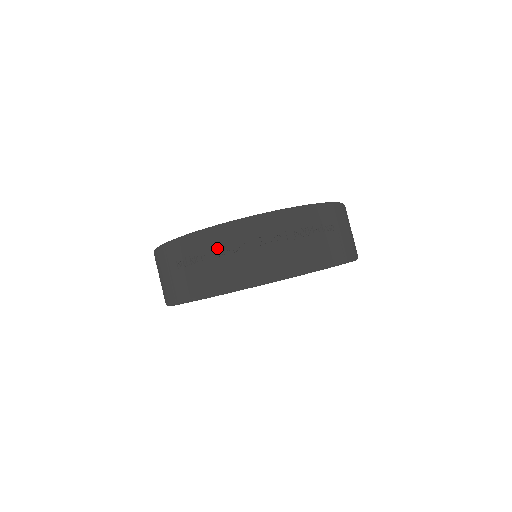
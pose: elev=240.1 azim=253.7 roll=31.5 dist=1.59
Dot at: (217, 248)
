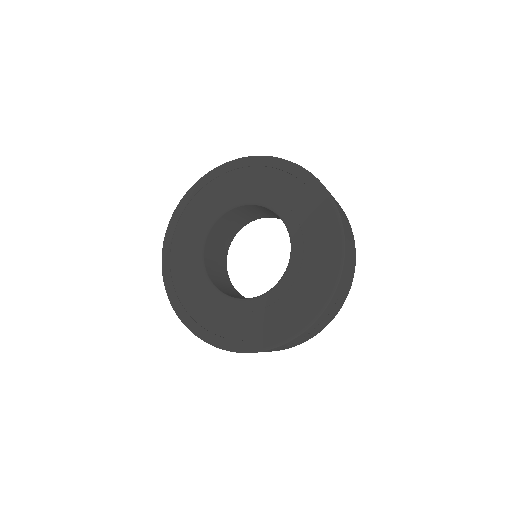
Dot at: occluded
